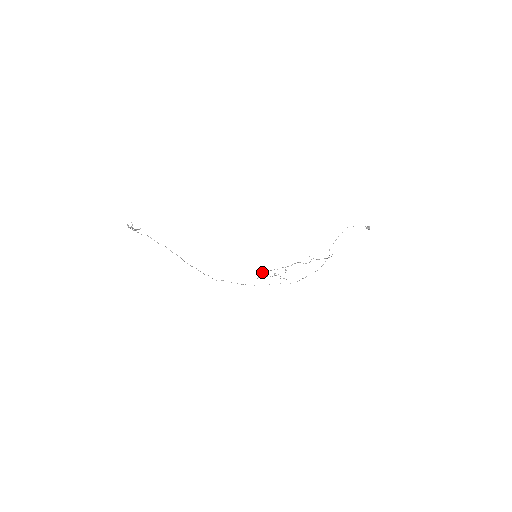
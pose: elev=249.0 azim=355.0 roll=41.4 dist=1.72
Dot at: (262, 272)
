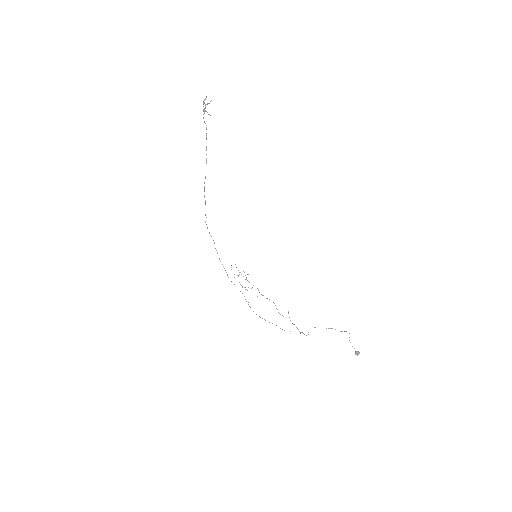
Dot at: occluded
